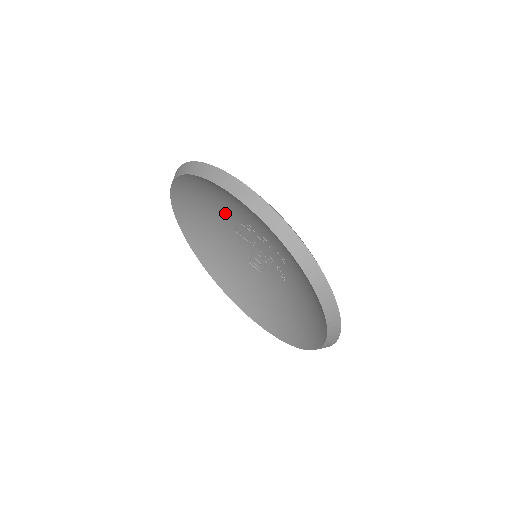
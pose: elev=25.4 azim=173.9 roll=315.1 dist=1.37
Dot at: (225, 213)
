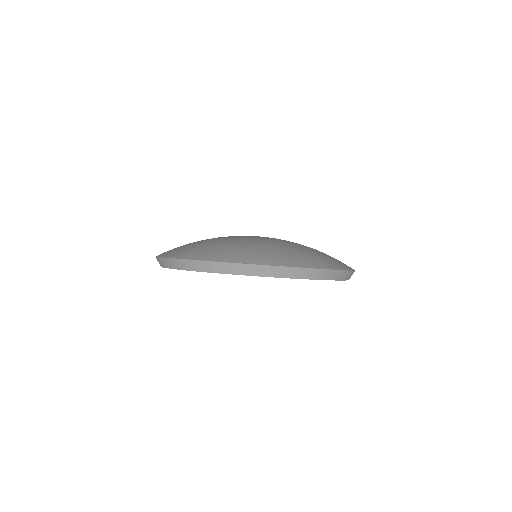
Dot at: occluded
